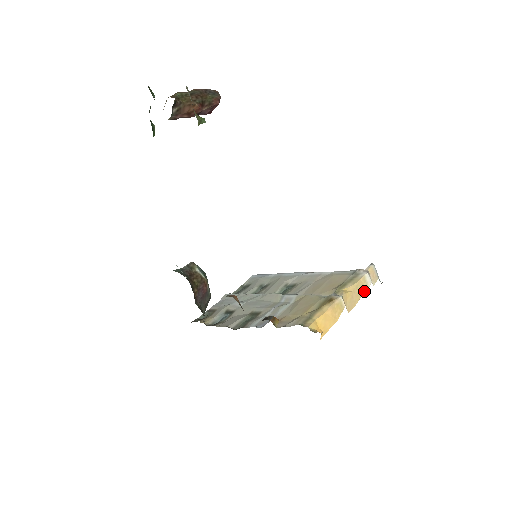
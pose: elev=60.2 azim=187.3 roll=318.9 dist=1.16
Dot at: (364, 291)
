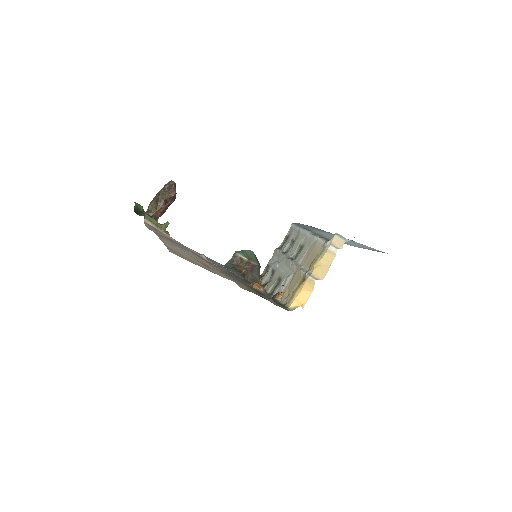
Dot at: (333, 259)
